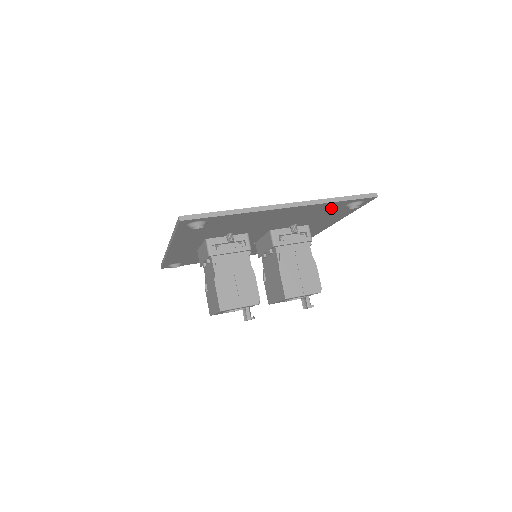
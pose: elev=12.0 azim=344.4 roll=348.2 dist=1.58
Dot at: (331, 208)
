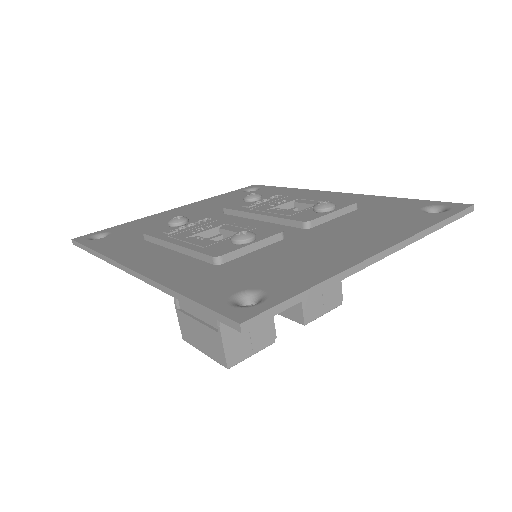
Dot at: occluded
